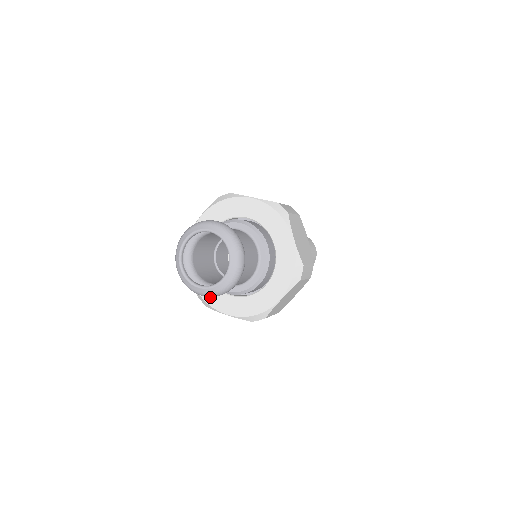
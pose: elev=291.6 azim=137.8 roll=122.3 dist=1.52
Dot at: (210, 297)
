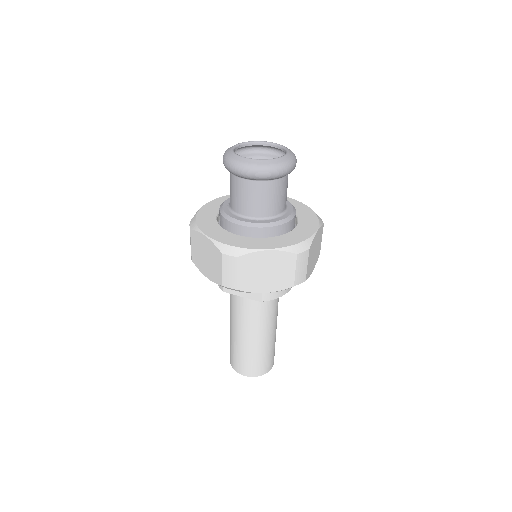
Dot at: (241, 243)
